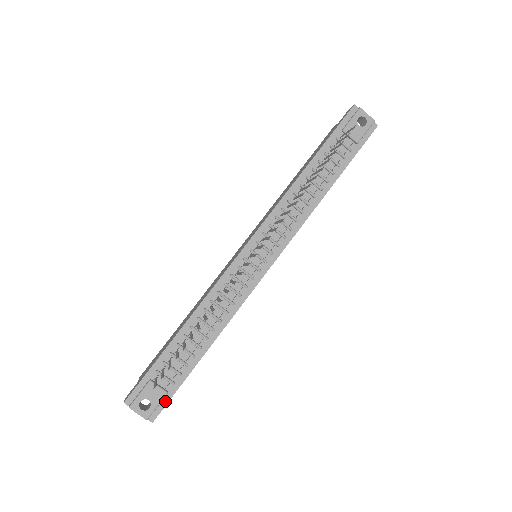
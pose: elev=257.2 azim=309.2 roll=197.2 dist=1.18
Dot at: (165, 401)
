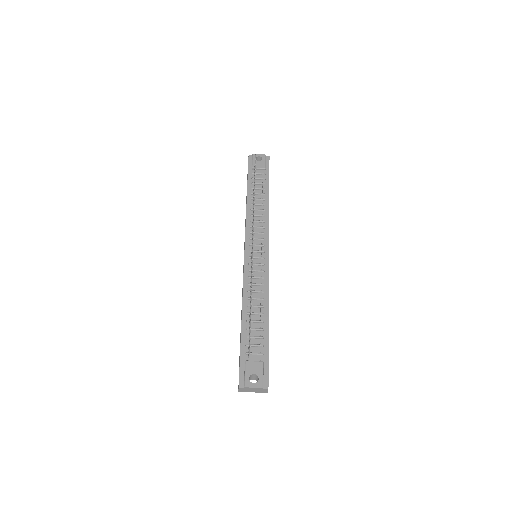
Dot at: (266, 369)
